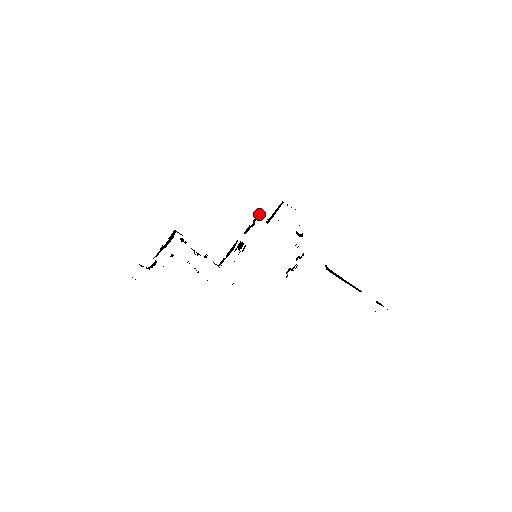
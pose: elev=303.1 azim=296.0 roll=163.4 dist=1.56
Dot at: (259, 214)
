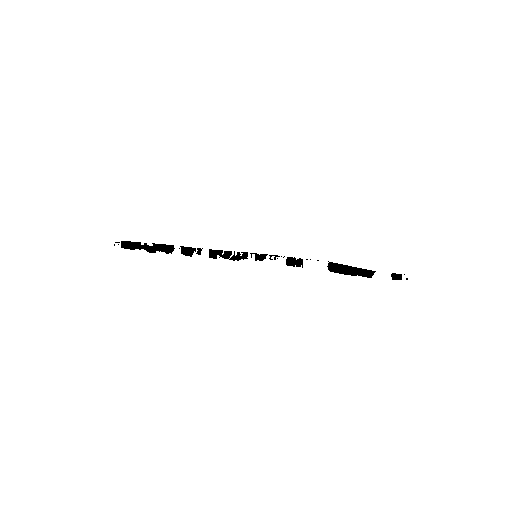
Dot at: (246, 256)
